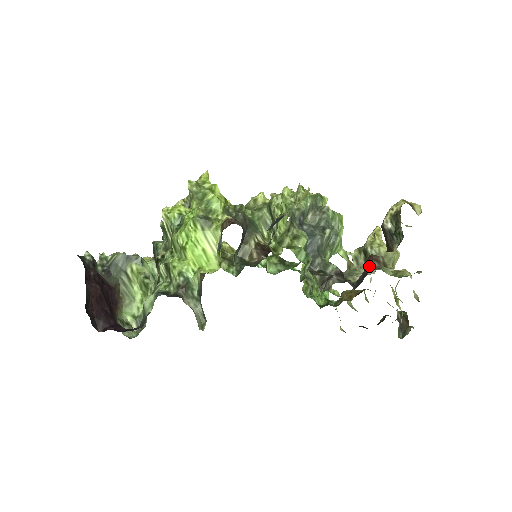
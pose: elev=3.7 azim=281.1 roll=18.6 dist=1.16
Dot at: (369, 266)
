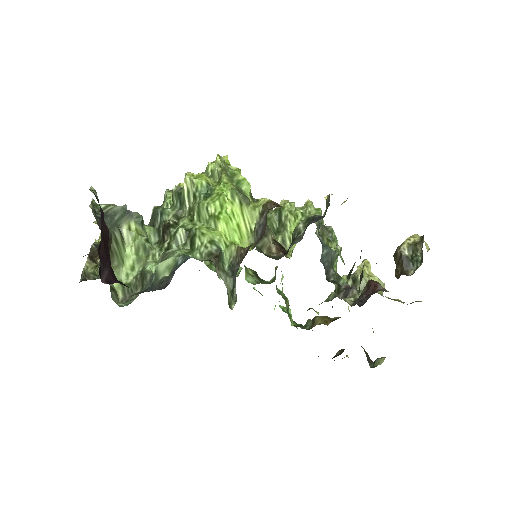
Dot at: (374, 288)
